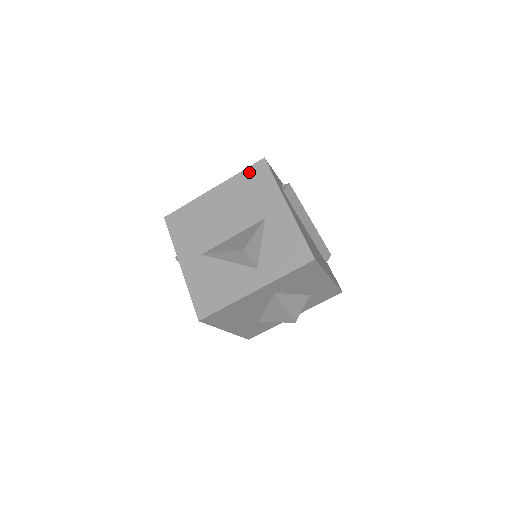
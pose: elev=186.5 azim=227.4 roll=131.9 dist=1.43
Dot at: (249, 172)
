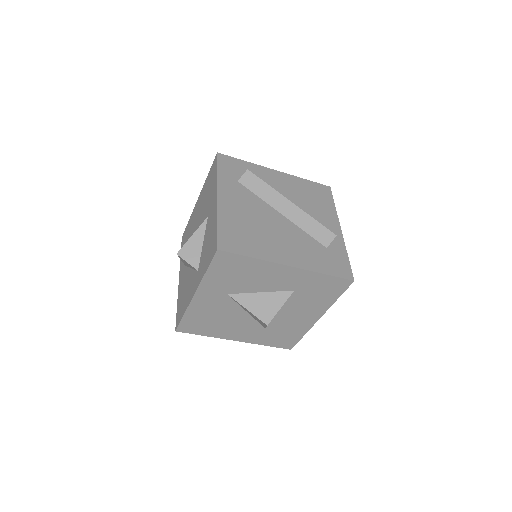
Dot at: (210, 172)
